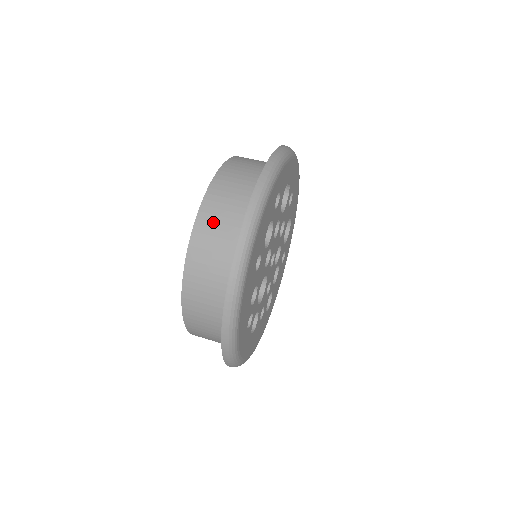
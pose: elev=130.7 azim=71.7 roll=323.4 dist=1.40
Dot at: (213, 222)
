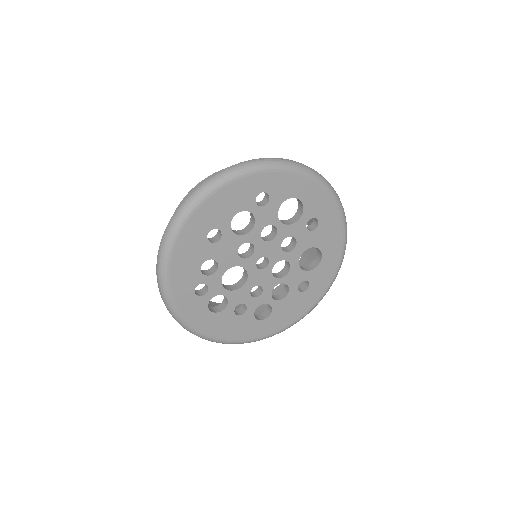
Dot at: occluded
